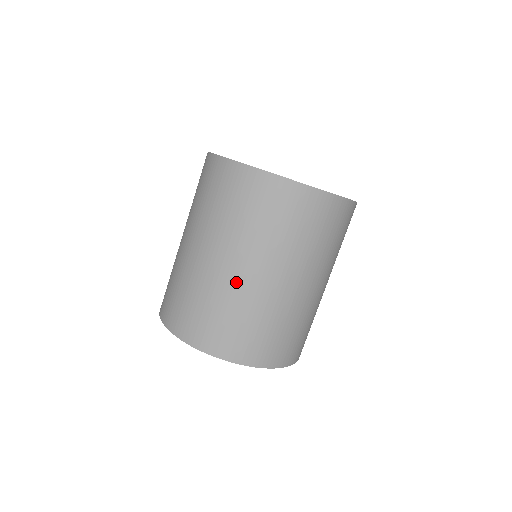
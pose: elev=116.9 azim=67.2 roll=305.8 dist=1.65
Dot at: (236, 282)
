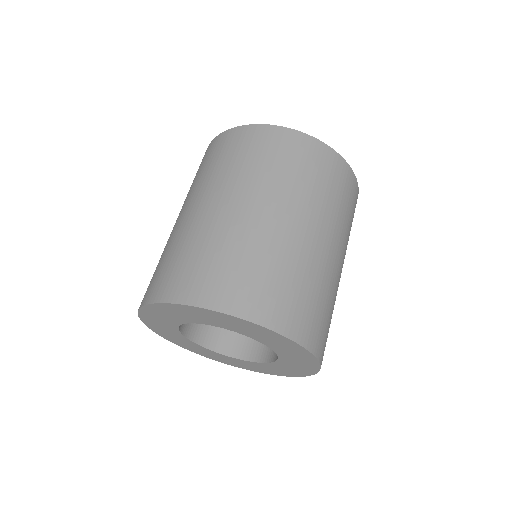
Dot at: (259, 226)
